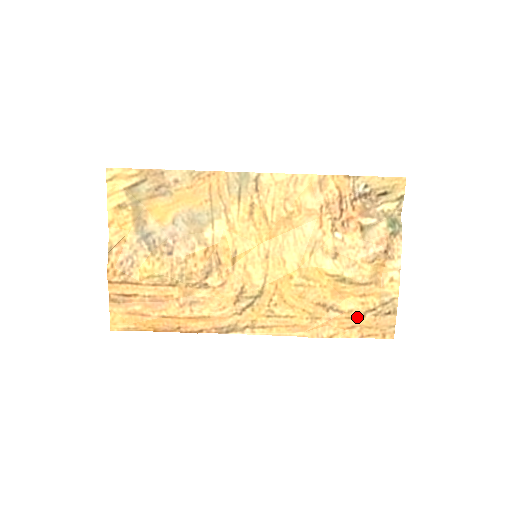
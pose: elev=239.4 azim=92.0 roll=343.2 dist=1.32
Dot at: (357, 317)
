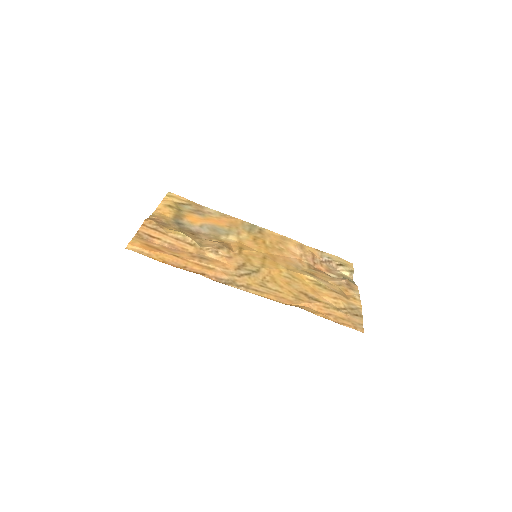
Dot at: (332, 309)
